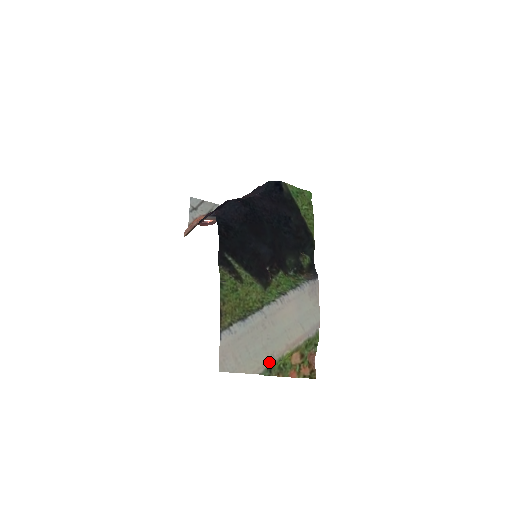
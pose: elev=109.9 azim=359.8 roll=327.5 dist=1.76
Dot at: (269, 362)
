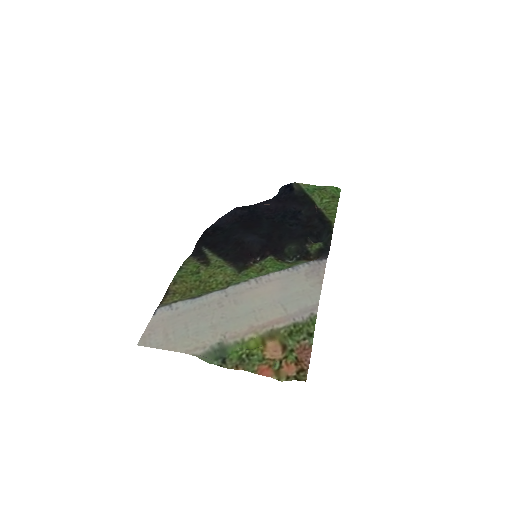
Dot at: (215, 343)
